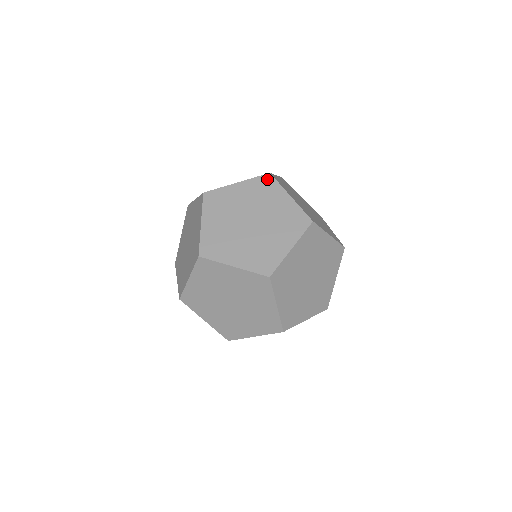
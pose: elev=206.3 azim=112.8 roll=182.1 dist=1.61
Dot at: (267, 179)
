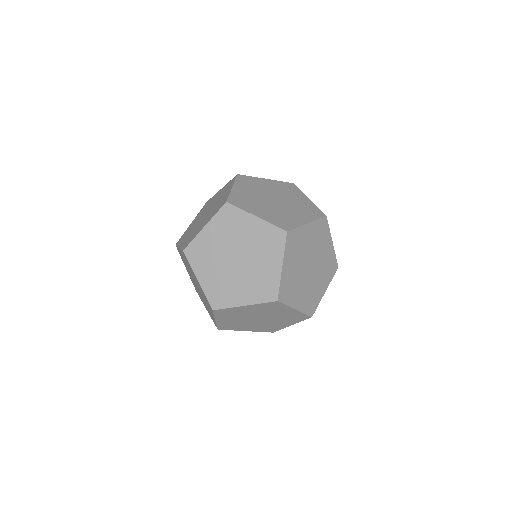
Dot at: (291, 185)
